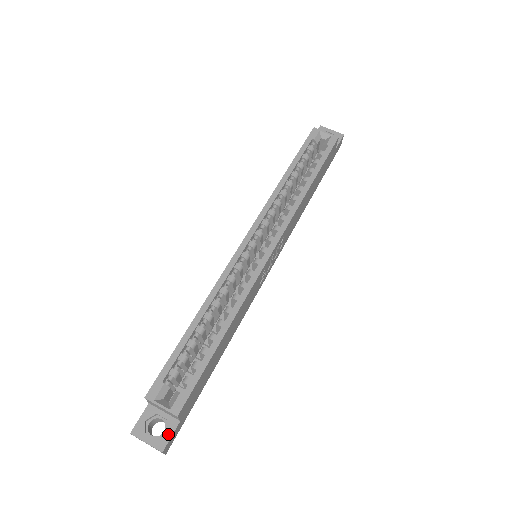
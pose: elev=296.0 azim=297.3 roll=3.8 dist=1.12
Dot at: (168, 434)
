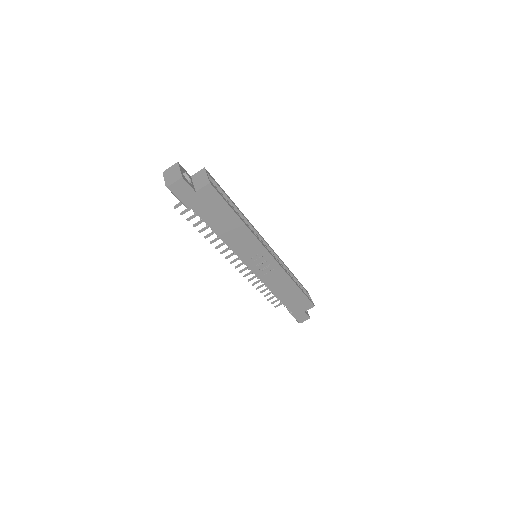
Dot at: (189, 183)
